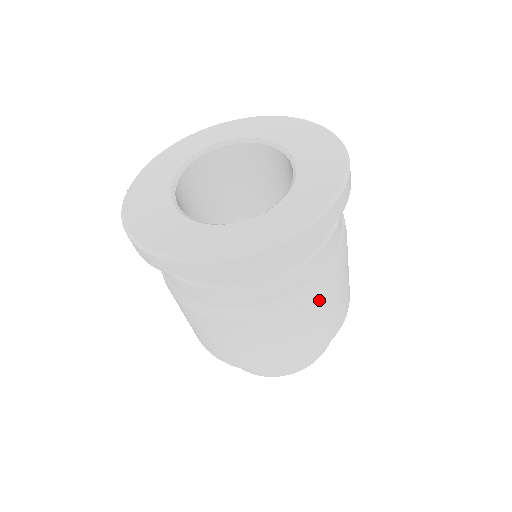
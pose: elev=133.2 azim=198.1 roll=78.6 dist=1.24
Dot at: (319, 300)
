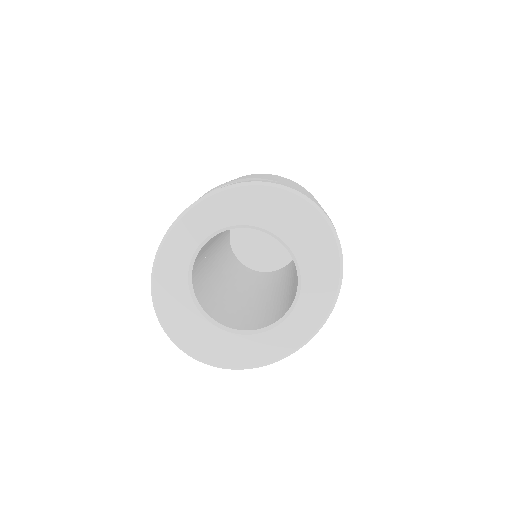
Dot at: occluded
